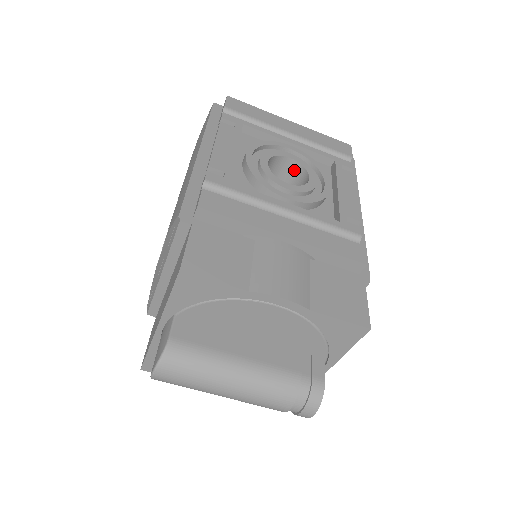
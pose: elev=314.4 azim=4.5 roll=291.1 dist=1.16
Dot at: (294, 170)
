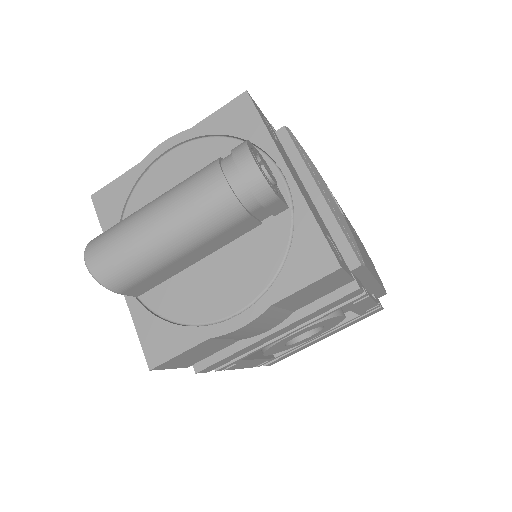
Dot at: occluded
